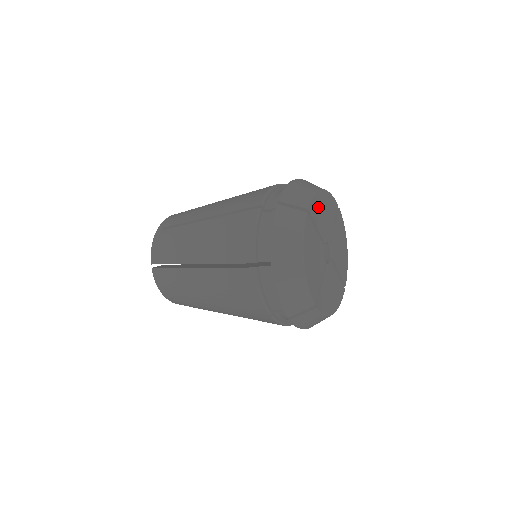
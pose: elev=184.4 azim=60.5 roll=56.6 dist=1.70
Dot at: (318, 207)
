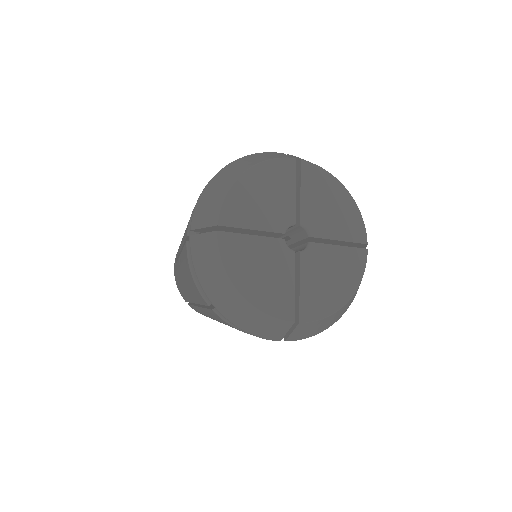
Dot at: (322, 186)
